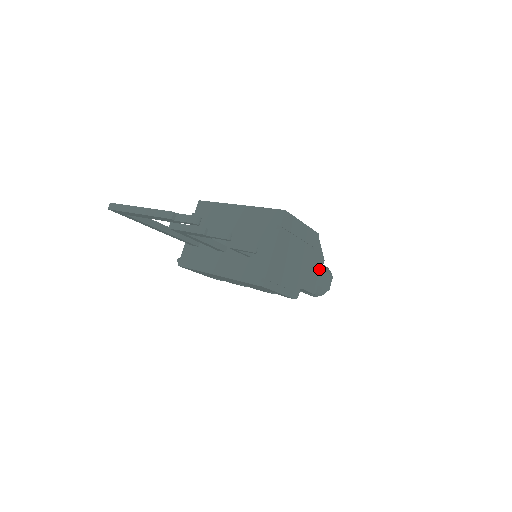
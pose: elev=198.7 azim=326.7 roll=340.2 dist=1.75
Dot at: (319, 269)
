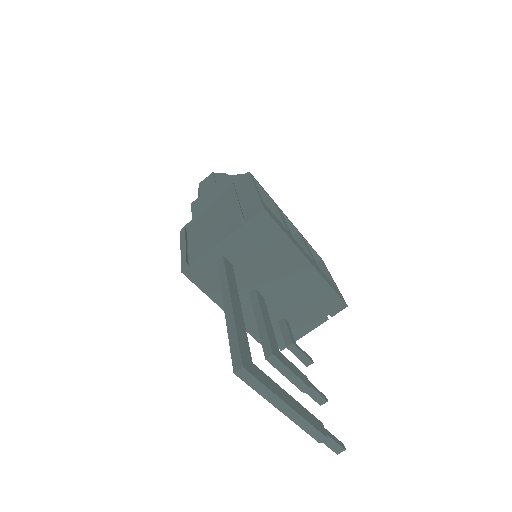
Dot at: occluded
